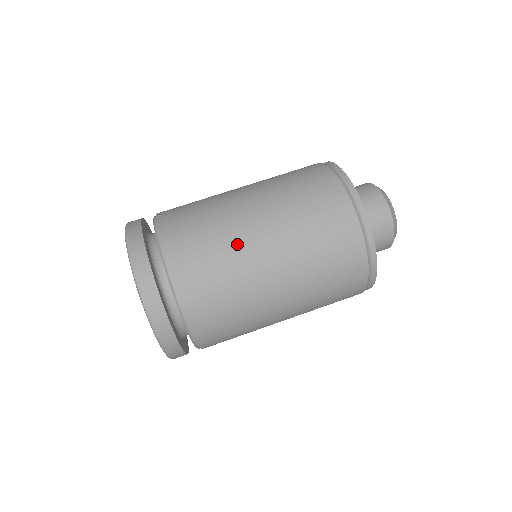
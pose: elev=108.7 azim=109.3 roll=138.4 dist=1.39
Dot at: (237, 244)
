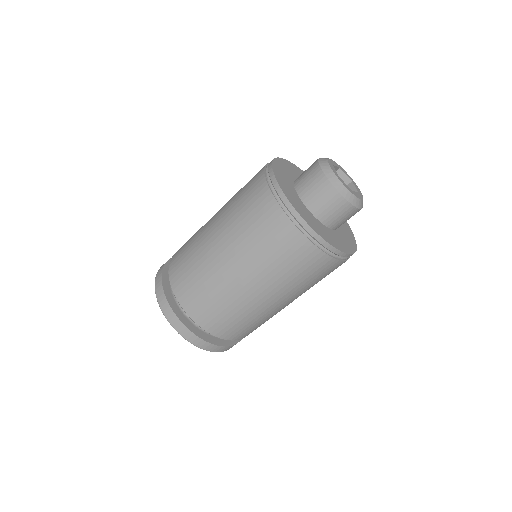
Dot at: occluded
